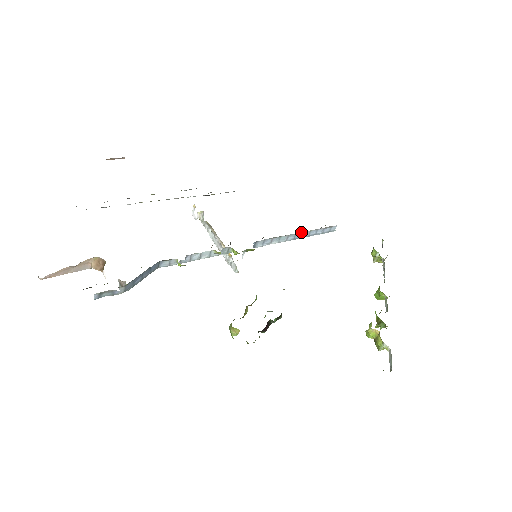
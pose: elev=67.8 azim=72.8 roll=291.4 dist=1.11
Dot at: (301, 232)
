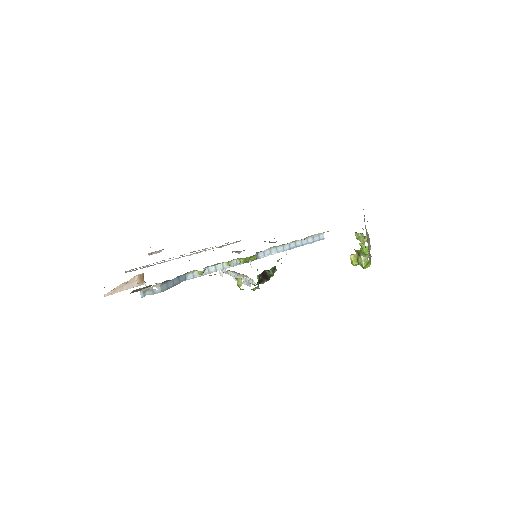
Dot at: (293, 242)
